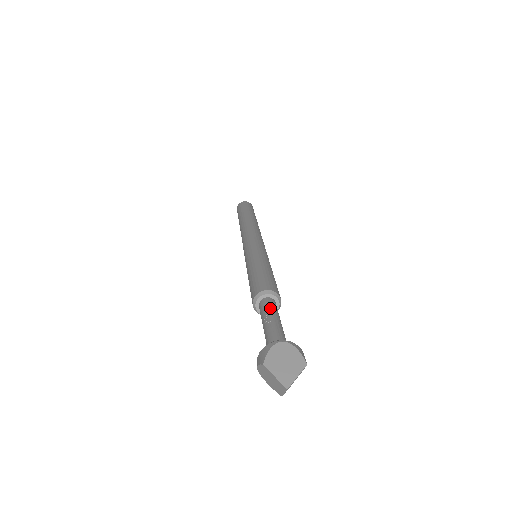
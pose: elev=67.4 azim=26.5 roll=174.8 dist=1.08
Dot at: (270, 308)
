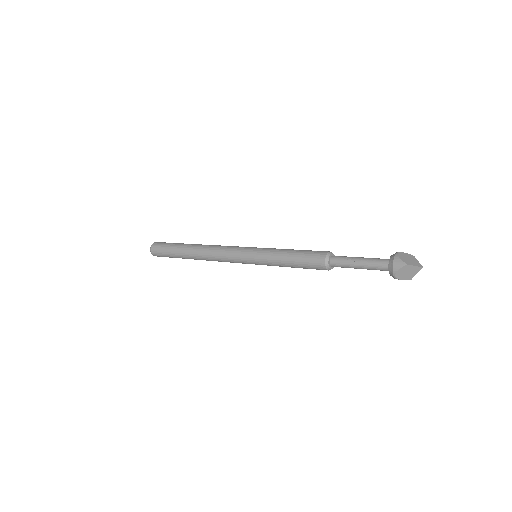
Dot at: (346, 257)
